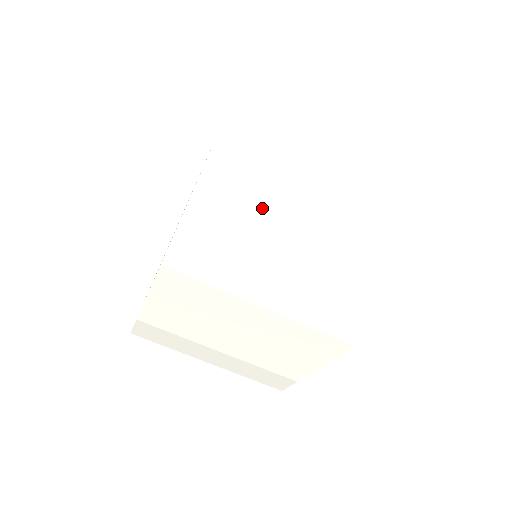
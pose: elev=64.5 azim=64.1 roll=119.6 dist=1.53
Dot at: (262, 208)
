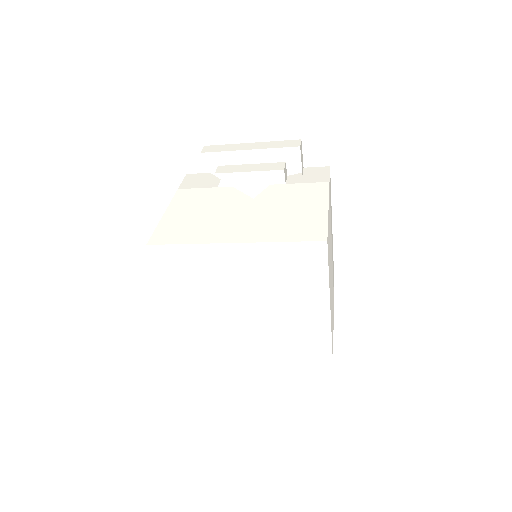
Dot at: (223, 302)
